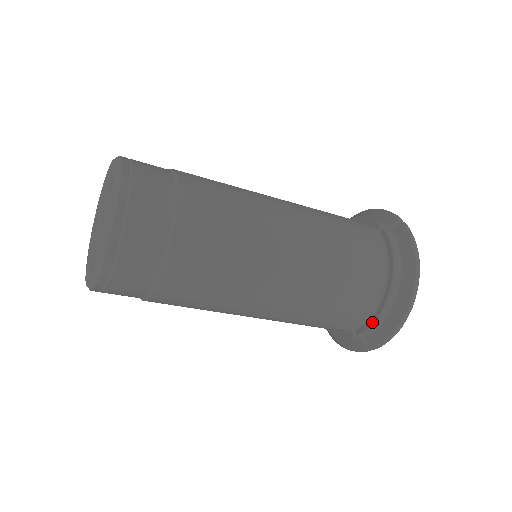
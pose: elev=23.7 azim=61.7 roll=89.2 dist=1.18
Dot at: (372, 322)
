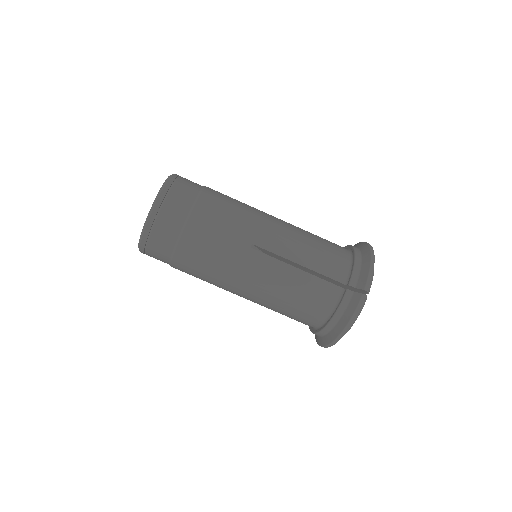
Dot at: (353, 267)
